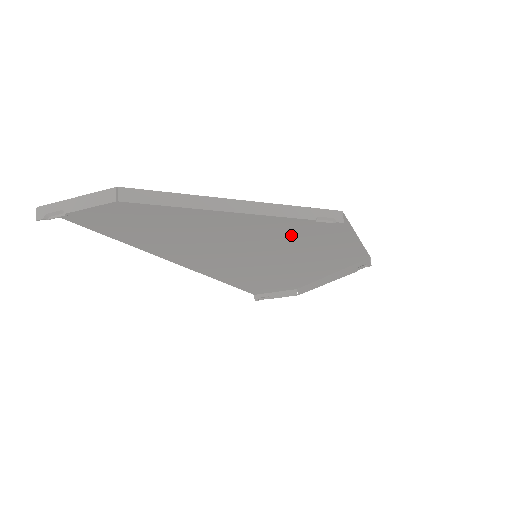
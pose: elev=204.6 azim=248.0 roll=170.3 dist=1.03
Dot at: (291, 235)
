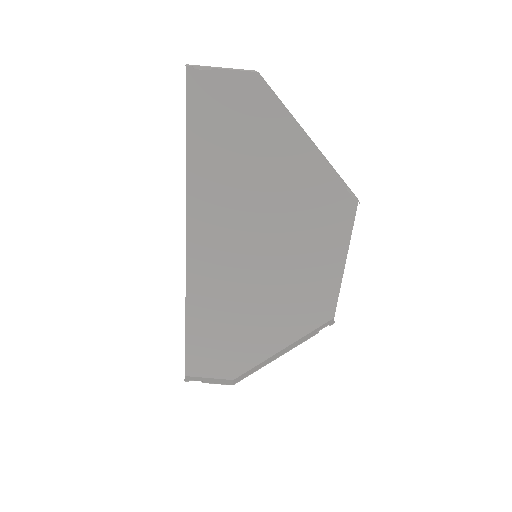
Dot at: (305, 225)
